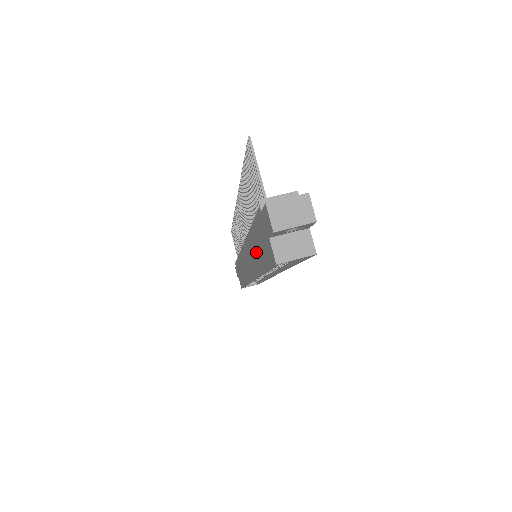
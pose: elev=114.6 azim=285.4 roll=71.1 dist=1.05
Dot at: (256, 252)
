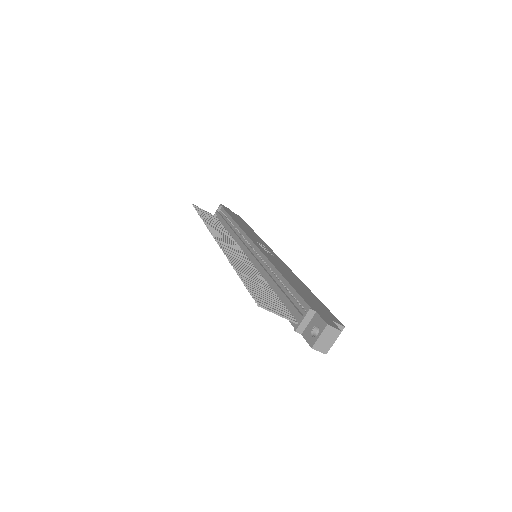
Dot at: occluded
